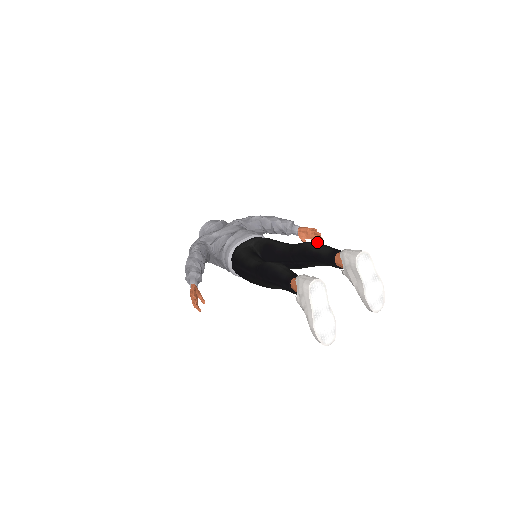
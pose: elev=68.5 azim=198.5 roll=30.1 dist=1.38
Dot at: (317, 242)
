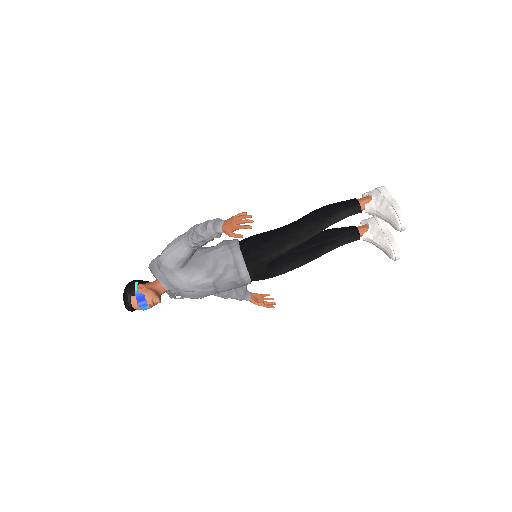
Dot at: (270, 306)
